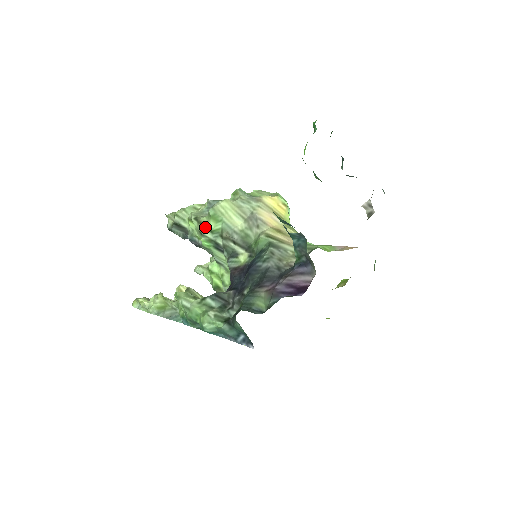
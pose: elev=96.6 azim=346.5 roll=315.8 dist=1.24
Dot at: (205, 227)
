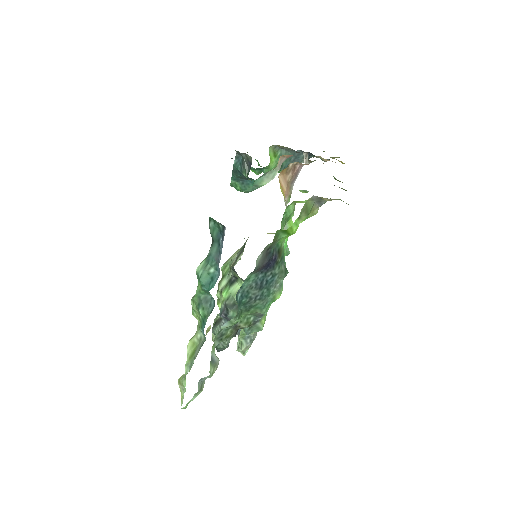
Dot at: (221, 280)
